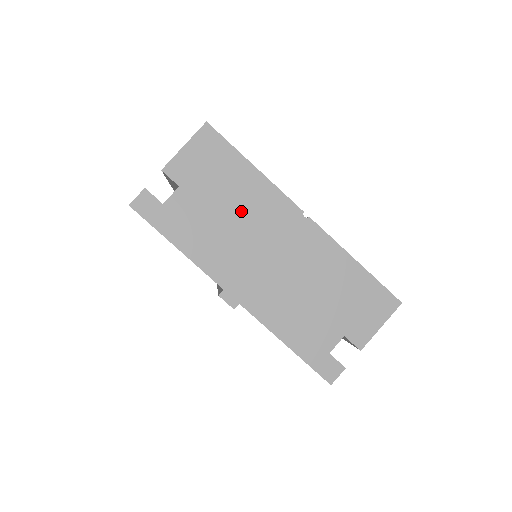
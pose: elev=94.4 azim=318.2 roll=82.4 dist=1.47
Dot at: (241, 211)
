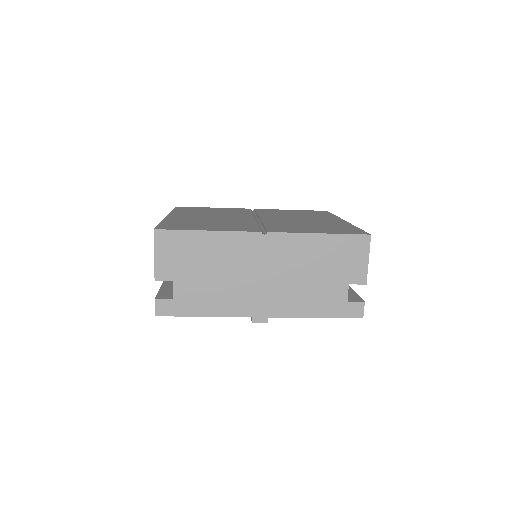
Dot at: (222, 264)
